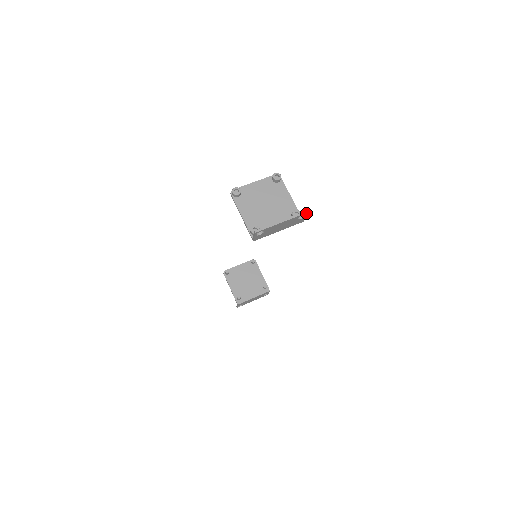
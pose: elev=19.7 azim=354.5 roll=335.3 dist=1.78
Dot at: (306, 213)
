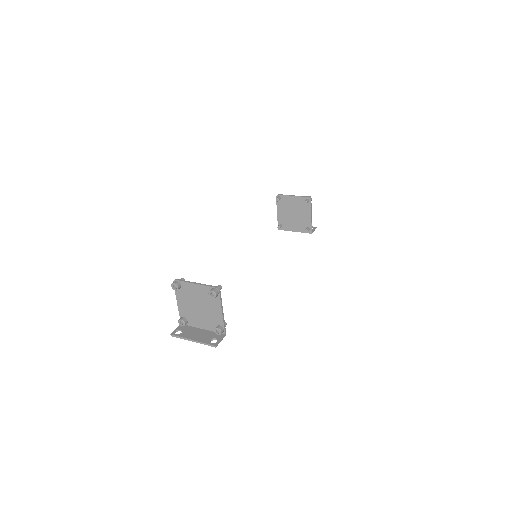
Dot at: (215, 346)
